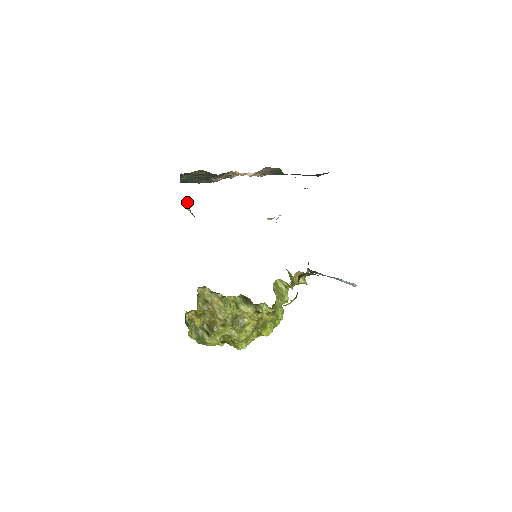
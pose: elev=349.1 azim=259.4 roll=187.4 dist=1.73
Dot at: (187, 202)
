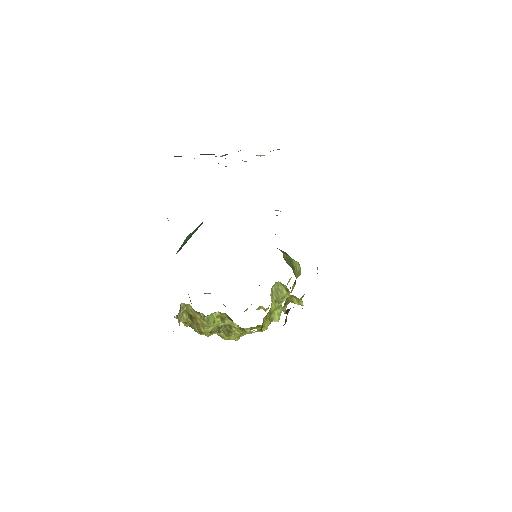
Dot at: occluded
